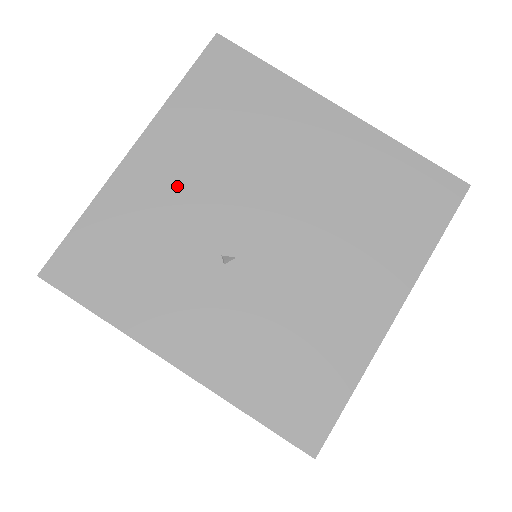
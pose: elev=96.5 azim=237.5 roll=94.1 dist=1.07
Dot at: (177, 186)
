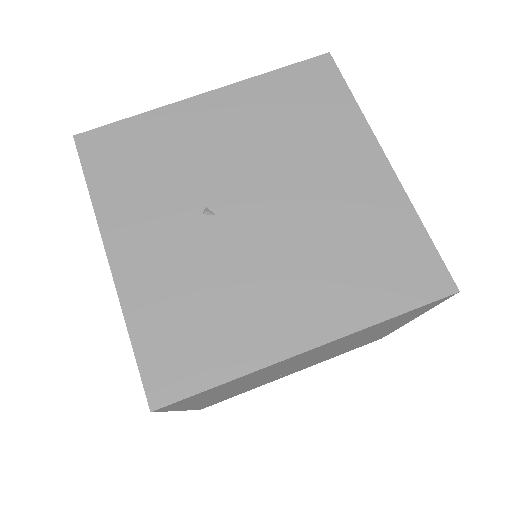
Dot at: (214, 138)
